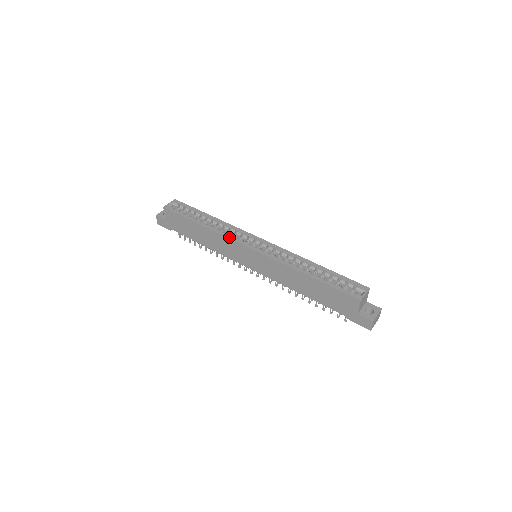
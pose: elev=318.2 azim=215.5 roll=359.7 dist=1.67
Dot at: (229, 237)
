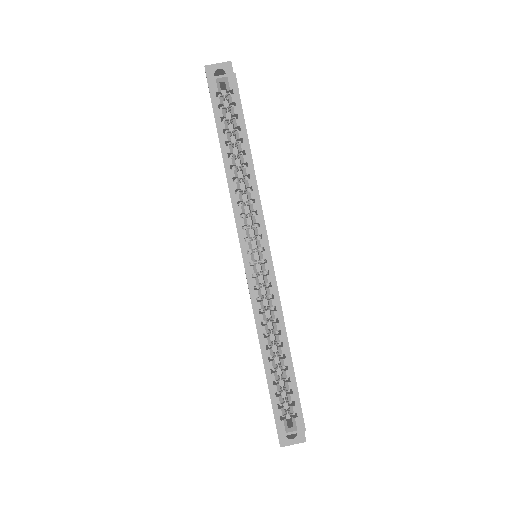
Dot at: (236, 217)
